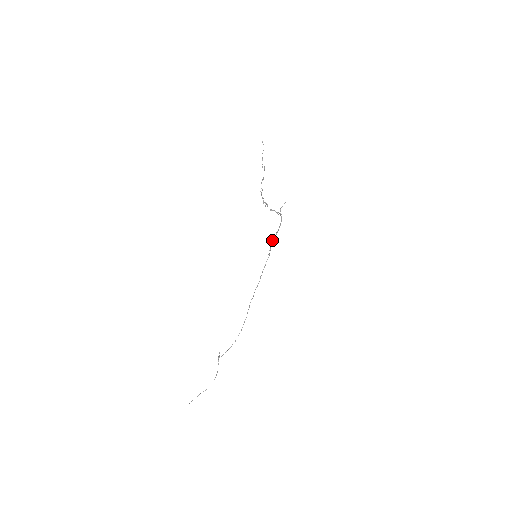
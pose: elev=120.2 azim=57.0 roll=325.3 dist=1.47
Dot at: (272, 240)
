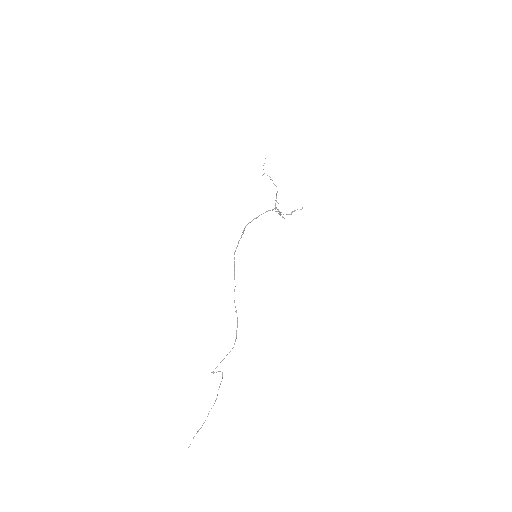
Dot at: occluded
